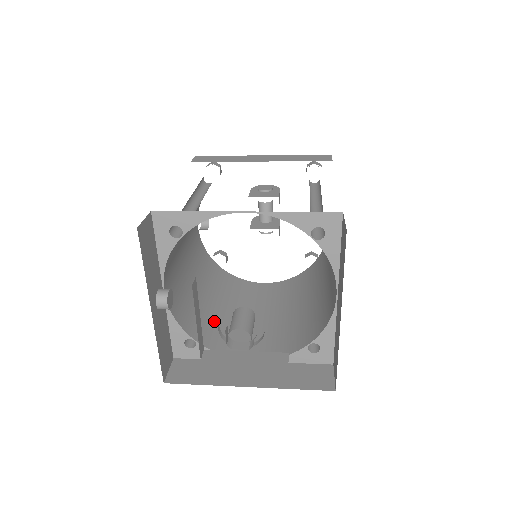
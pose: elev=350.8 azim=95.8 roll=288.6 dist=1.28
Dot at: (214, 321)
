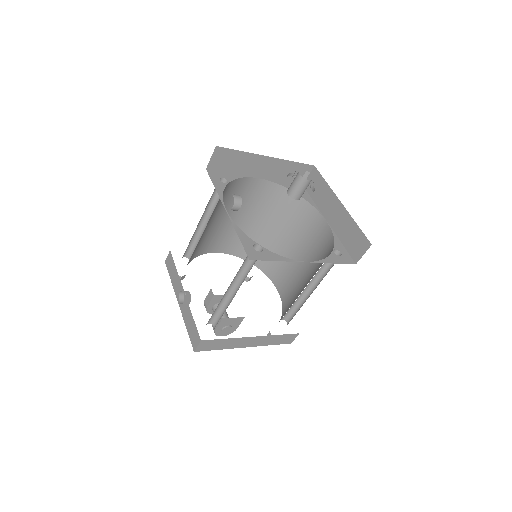
Dot at: occluded
